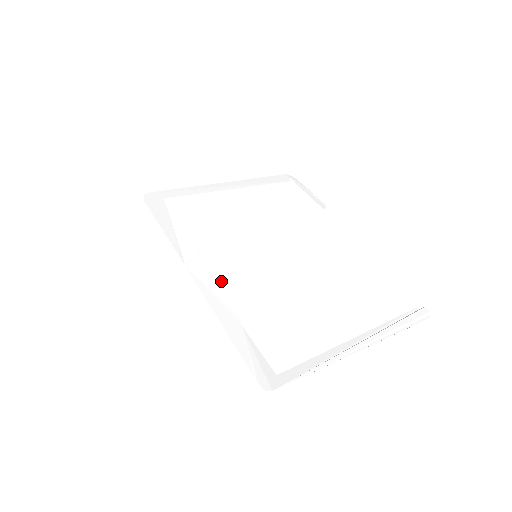
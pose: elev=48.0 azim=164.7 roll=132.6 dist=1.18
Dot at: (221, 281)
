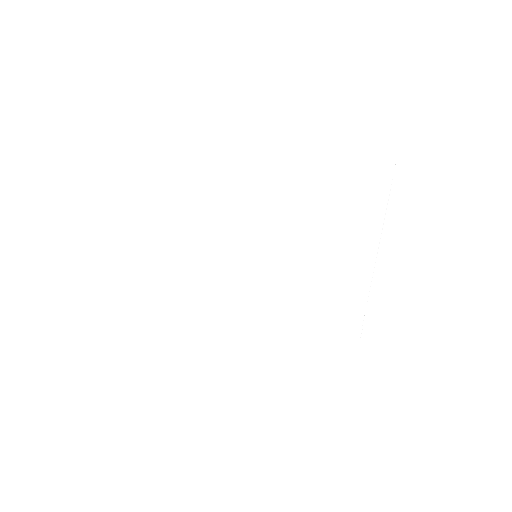
Dot at: (266, 312)
